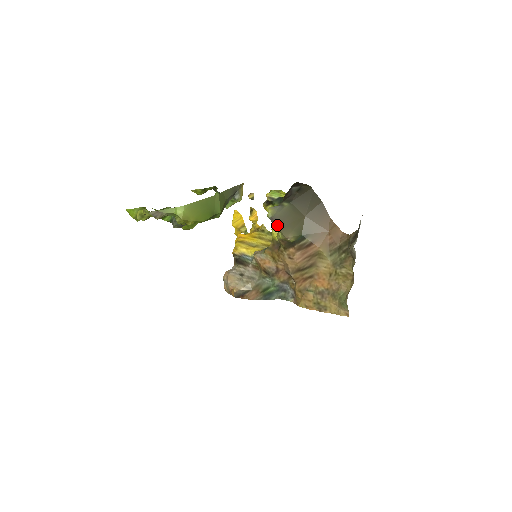
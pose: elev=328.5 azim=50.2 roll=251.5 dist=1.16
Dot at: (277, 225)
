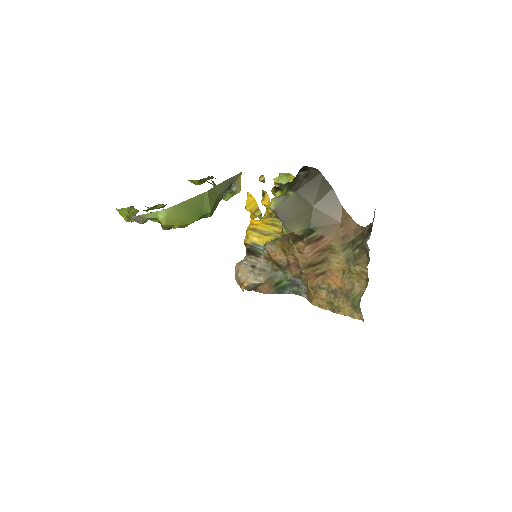
Dot at: (280, 219)
